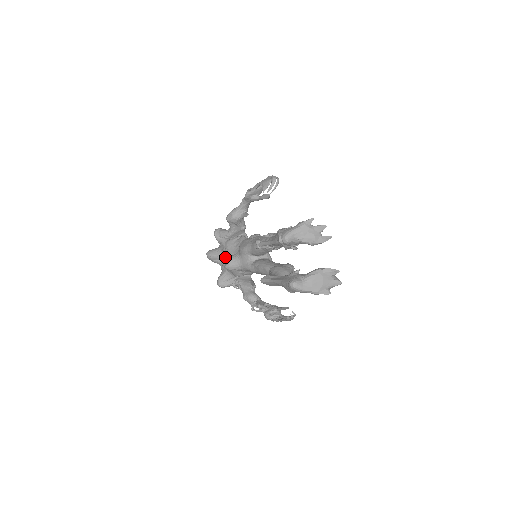
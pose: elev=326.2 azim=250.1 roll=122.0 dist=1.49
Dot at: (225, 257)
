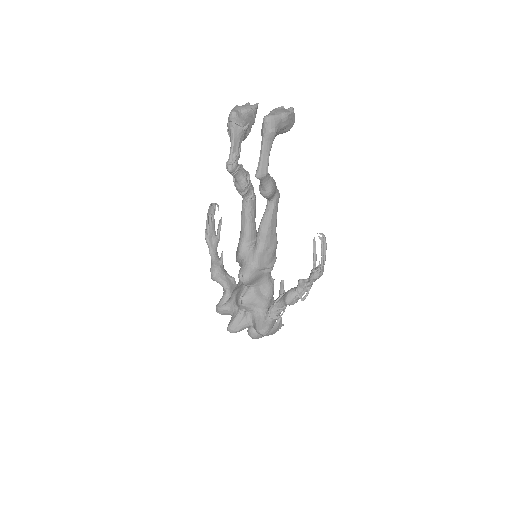
Dot at: (239, 294)
